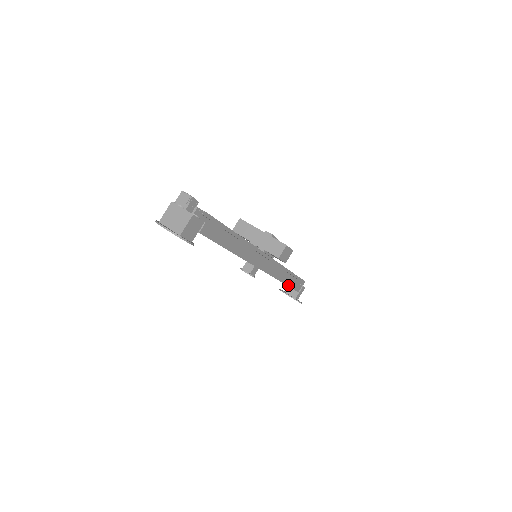
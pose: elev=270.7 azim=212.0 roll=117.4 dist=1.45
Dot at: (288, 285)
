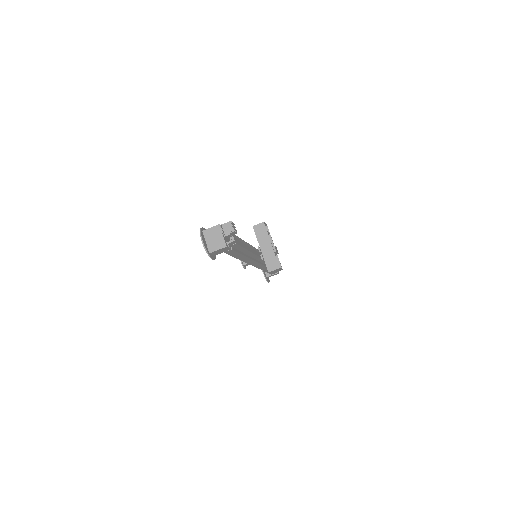
Dot at: (267, 272)
